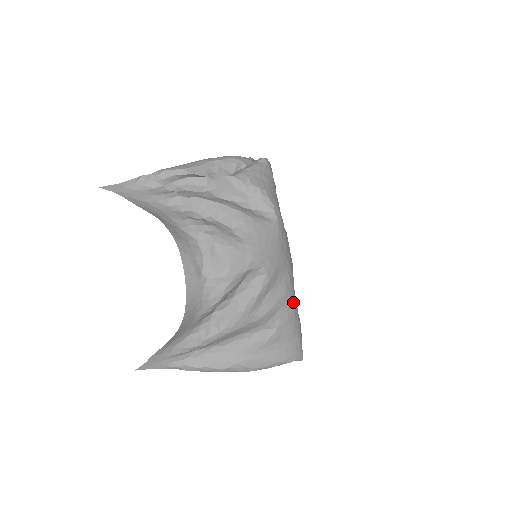
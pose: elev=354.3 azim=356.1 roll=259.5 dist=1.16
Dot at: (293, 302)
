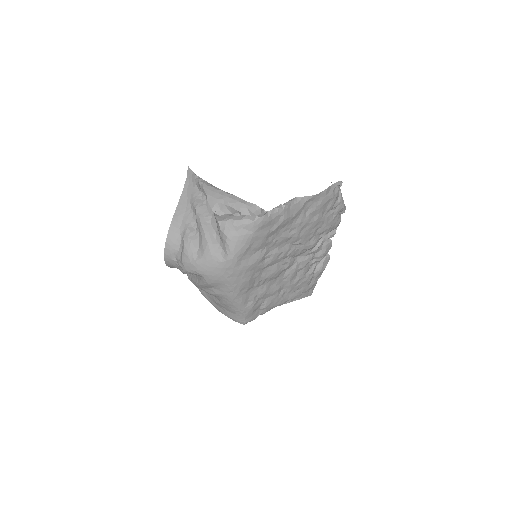
Dot at: (233, 300)
